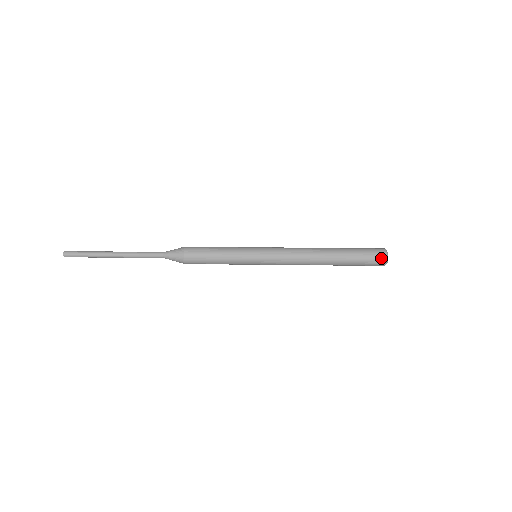
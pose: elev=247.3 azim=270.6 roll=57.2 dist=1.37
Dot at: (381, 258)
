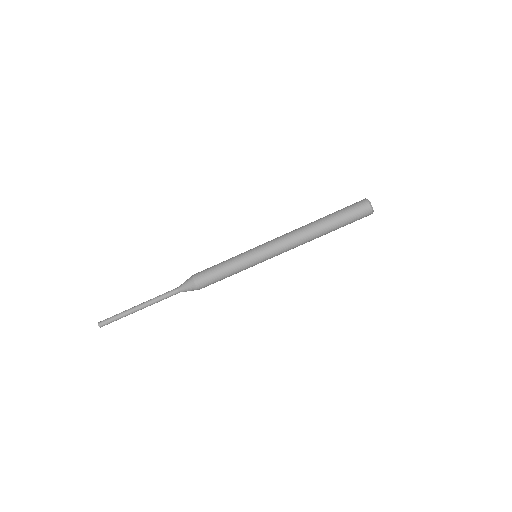
Dot at: (362, 203)
